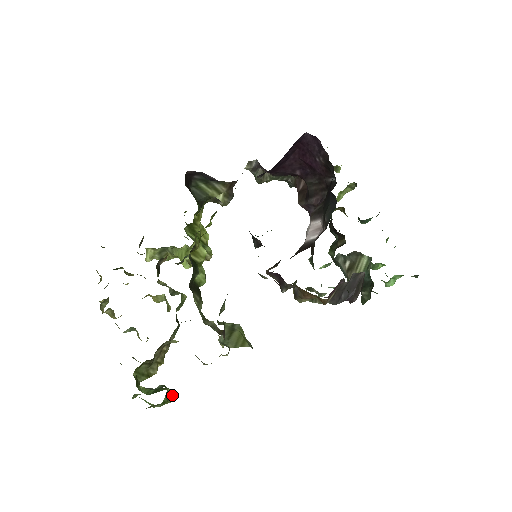
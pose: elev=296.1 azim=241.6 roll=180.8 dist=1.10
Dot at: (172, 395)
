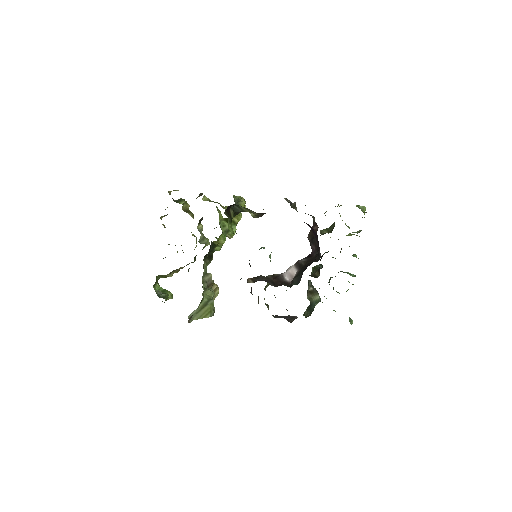
Dot at: (171, 298)
